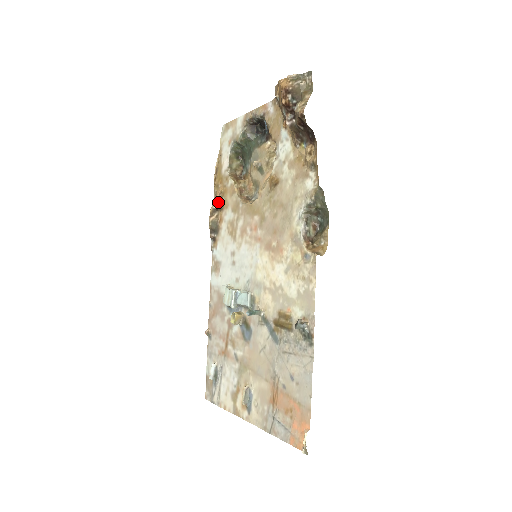
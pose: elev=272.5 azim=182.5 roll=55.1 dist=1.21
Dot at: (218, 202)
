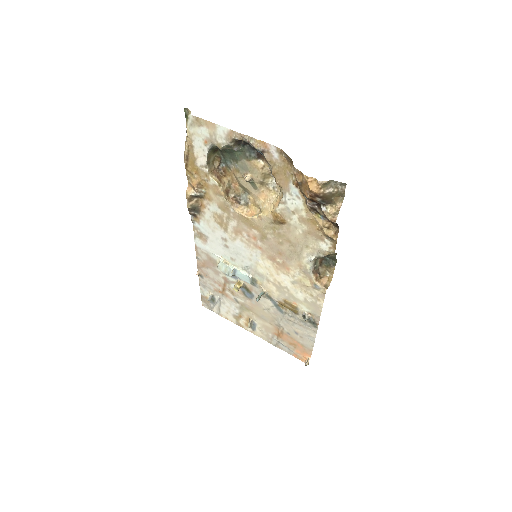
Dot at: (197, 192)
